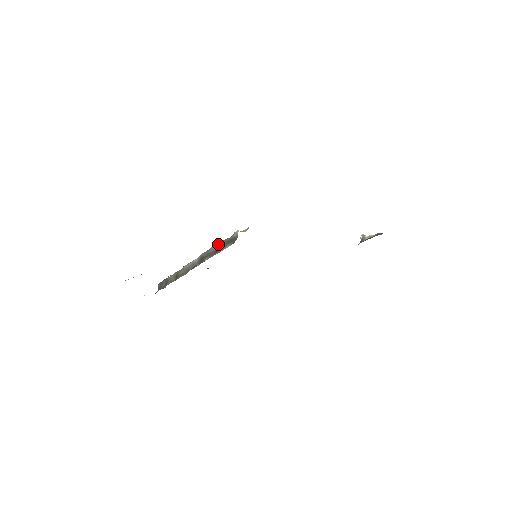
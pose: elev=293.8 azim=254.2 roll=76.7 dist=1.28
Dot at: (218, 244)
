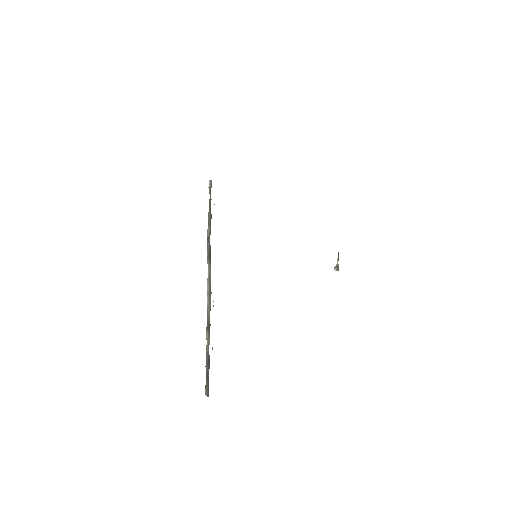
Dot at: (208, 219)
